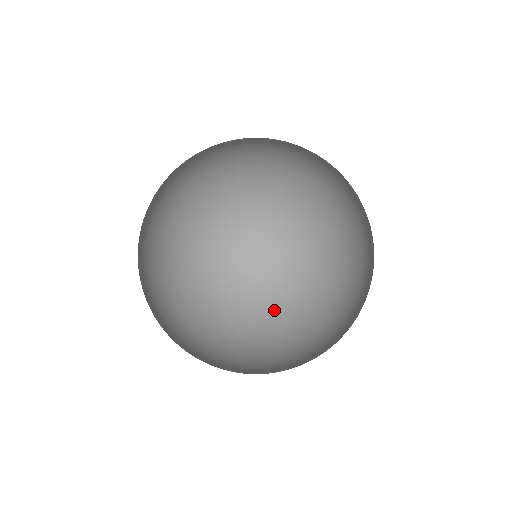
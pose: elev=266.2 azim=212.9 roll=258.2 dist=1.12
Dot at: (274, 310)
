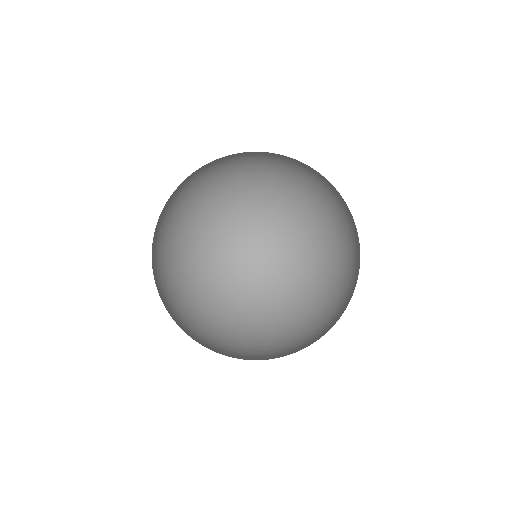
Dot at: (248, 343)
